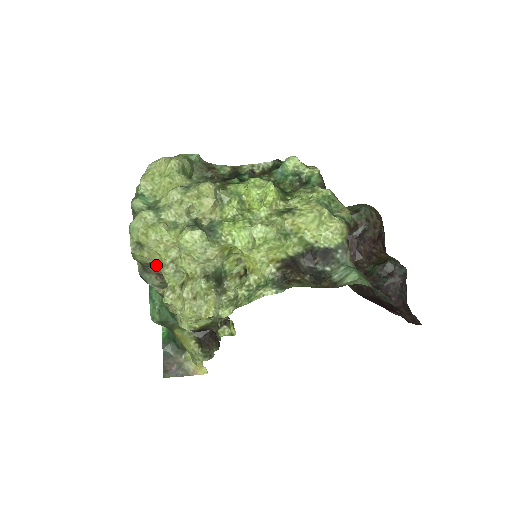
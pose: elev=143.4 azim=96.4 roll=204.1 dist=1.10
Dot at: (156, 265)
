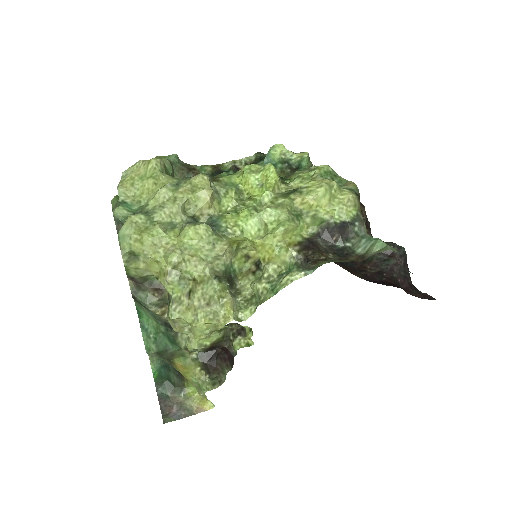
Dot at: (152, 279)
